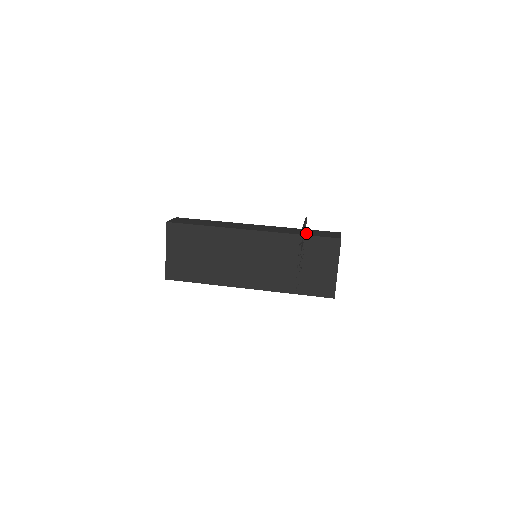
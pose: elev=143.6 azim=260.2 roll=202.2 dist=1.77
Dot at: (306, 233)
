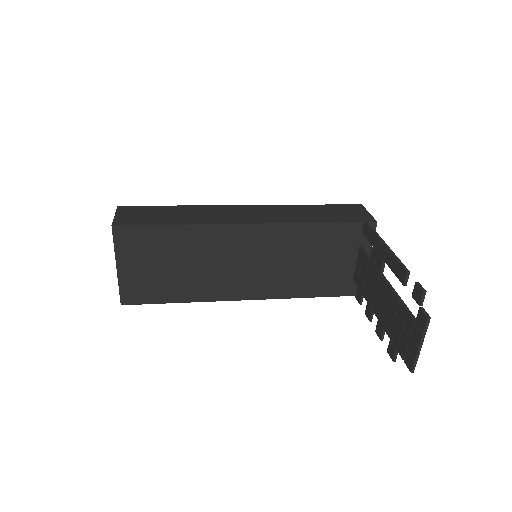
Dot at: (326, 217)
